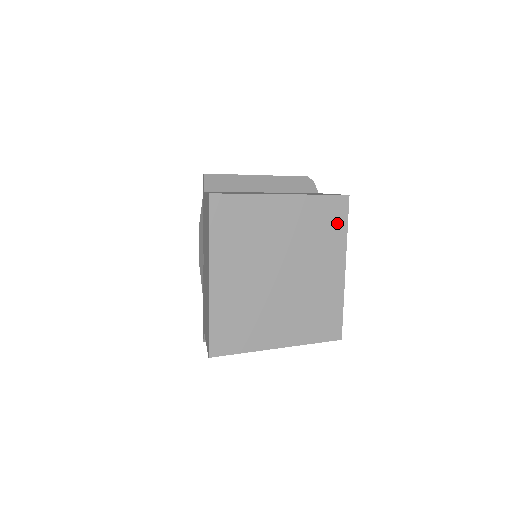
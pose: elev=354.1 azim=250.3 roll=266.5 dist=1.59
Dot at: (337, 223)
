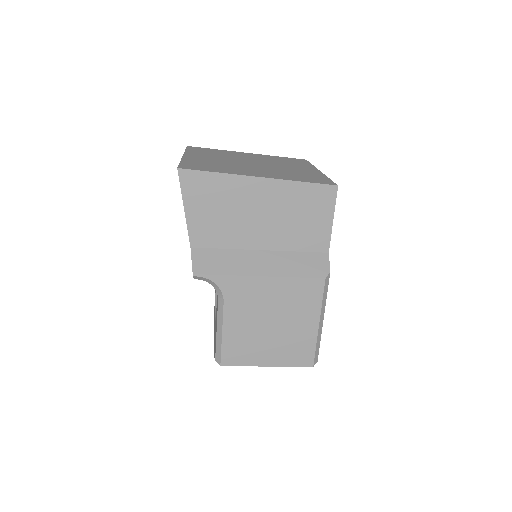
Dot at: (300, 162)
